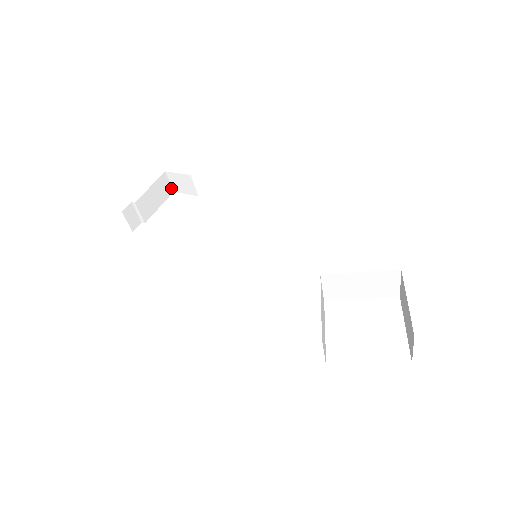
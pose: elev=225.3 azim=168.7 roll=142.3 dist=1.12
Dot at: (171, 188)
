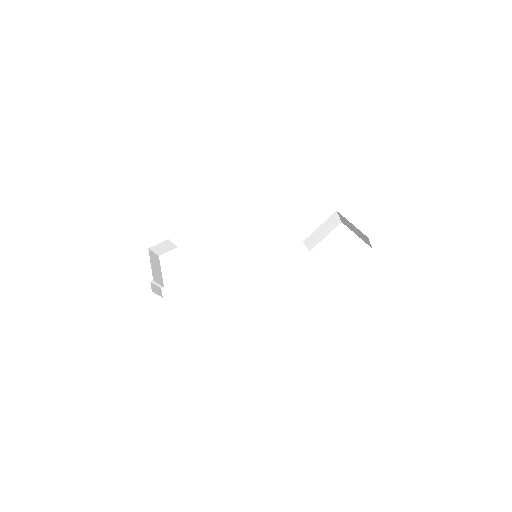
Dot at: (156, 255)
